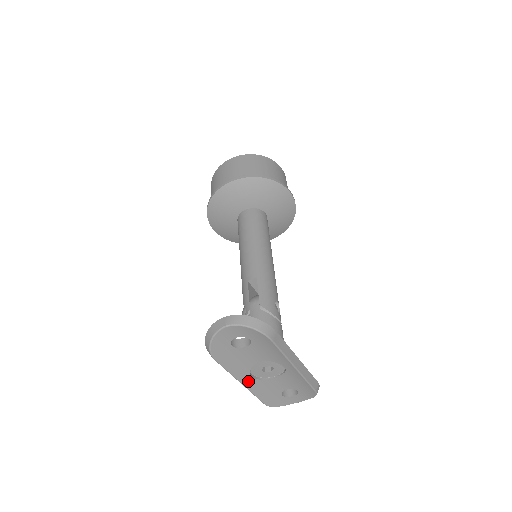
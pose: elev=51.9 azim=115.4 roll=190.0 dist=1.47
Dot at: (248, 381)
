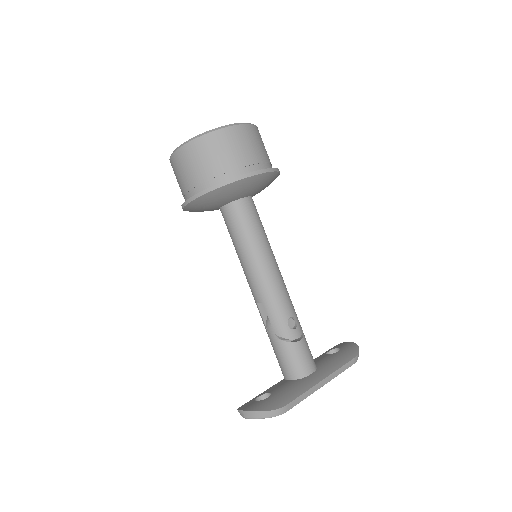
Dot at: occluded
